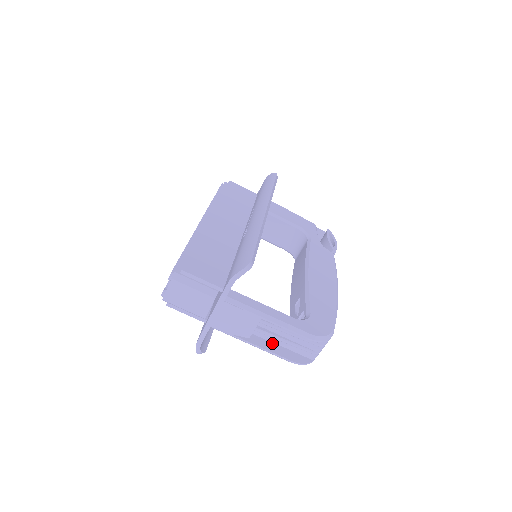
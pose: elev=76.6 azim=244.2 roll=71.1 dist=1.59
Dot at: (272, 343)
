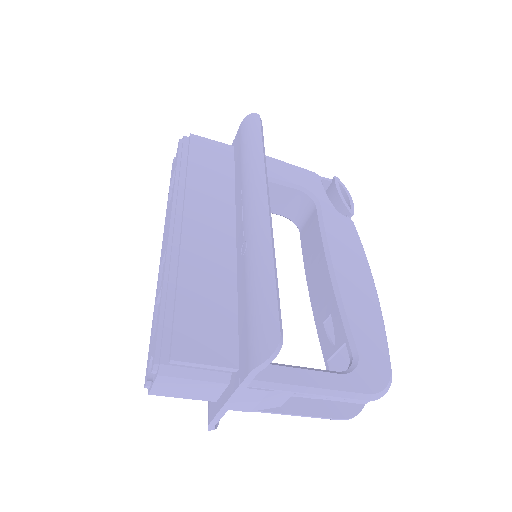
Dot at: (310, 399)
